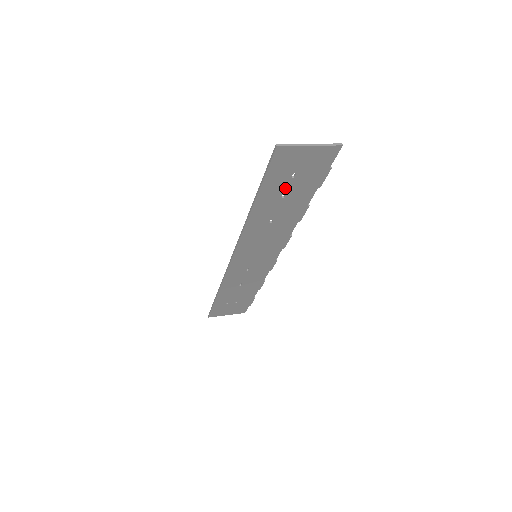
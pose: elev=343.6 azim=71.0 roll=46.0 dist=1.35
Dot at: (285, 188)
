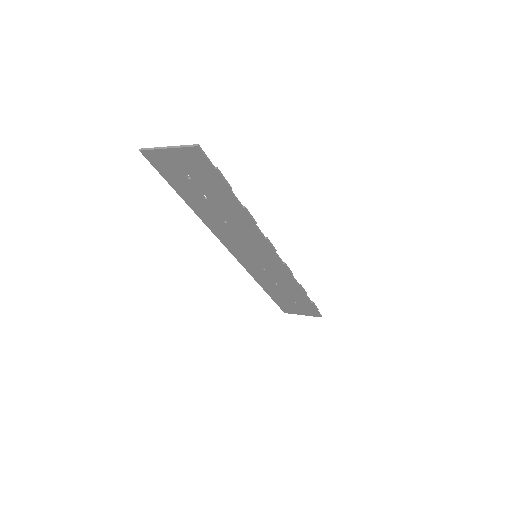
Dot at: (196, 189)
